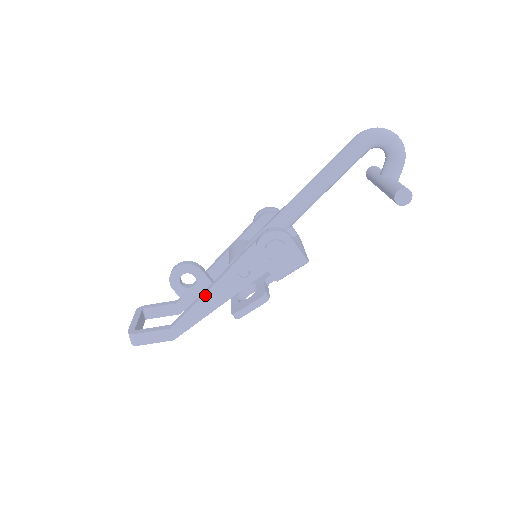
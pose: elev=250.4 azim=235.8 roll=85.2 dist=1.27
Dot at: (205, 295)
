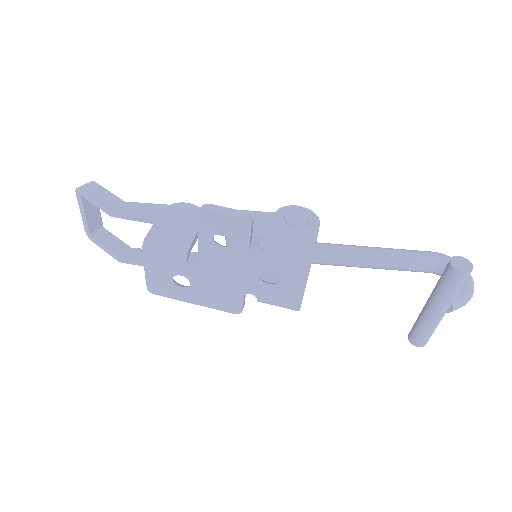
Dot at: (191, 207)
